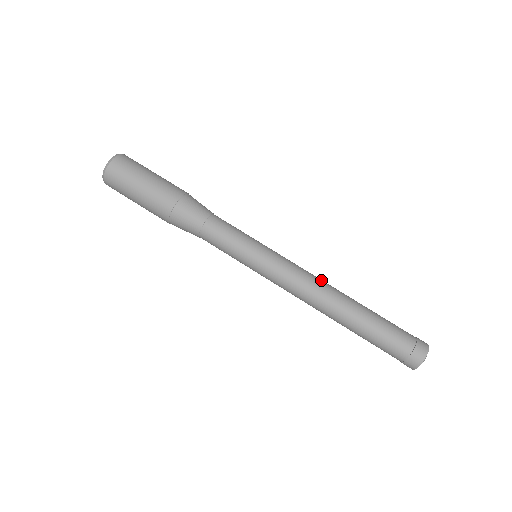
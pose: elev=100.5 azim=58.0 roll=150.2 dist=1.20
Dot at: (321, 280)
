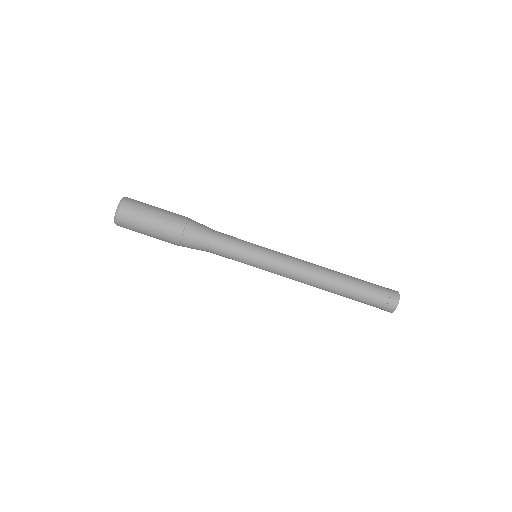
Dot at: (310, 267)
